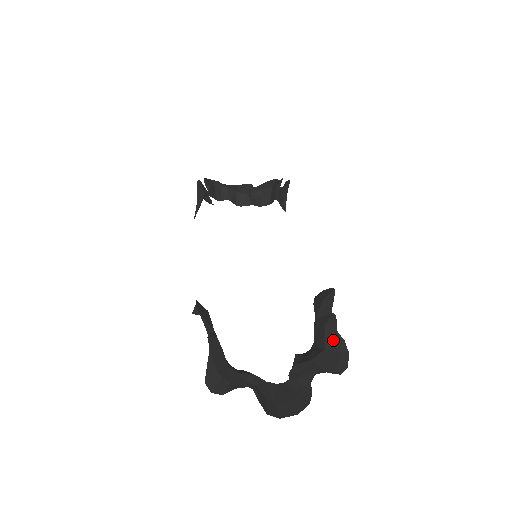
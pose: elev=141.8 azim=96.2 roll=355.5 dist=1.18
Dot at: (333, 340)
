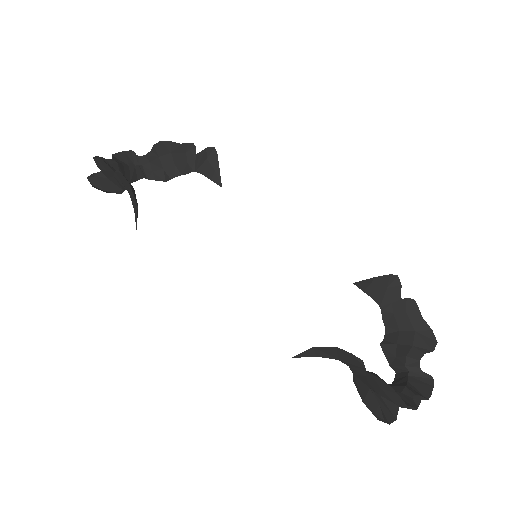
Dot at: (420, 321)
